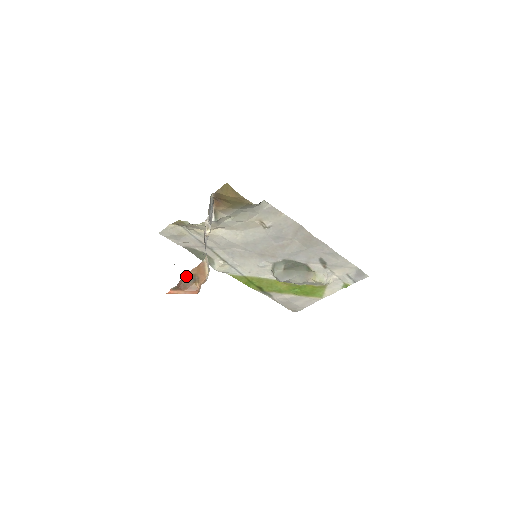
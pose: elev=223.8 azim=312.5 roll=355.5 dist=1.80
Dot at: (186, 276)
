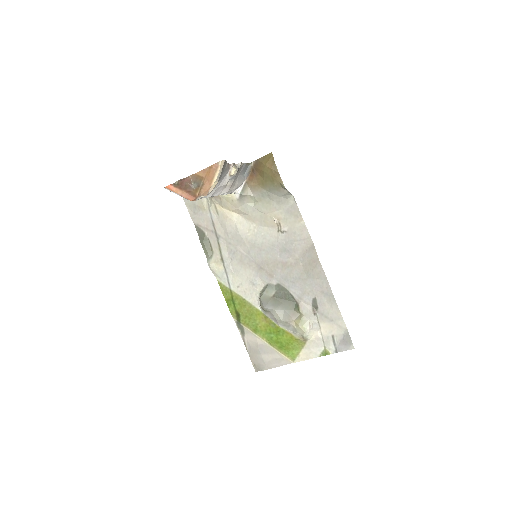
Dot at: (194, 176)
